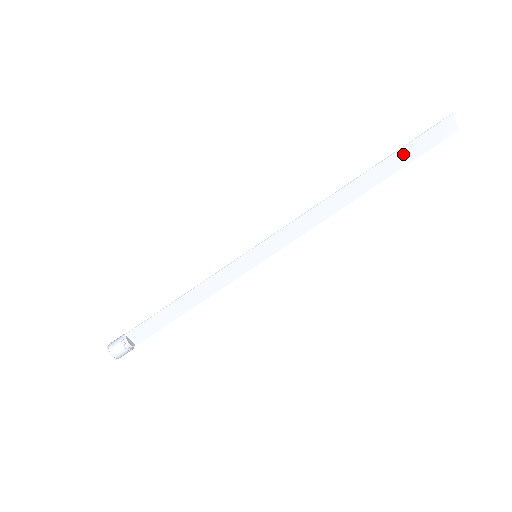
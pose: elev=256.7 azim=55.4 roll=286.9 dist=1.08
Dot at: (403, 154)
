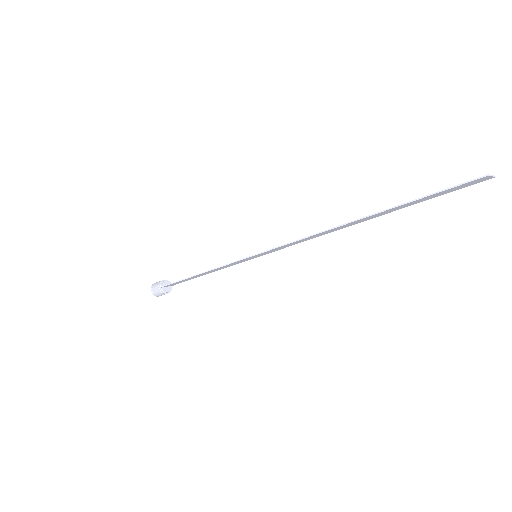
Dot at: (412, 202)
